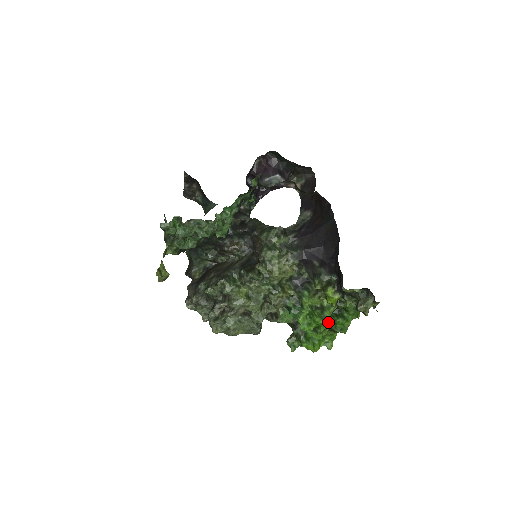
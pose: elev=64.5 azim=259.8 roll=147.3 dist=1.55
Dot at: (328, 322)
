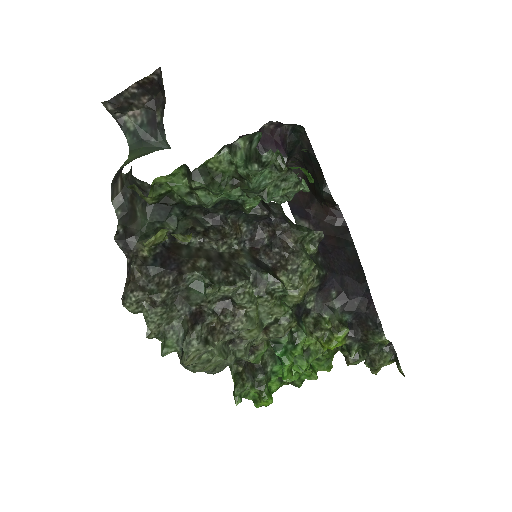
Dot at: occluded
